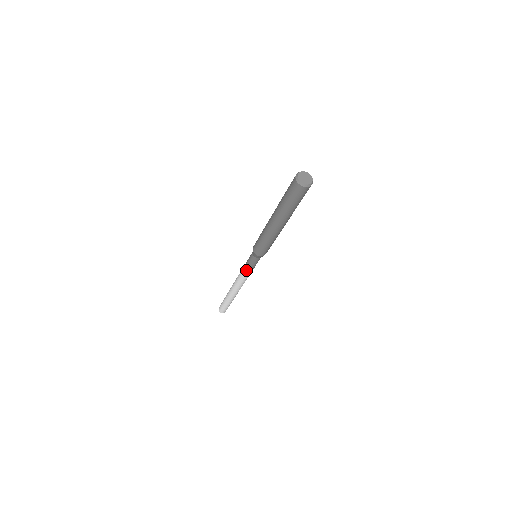
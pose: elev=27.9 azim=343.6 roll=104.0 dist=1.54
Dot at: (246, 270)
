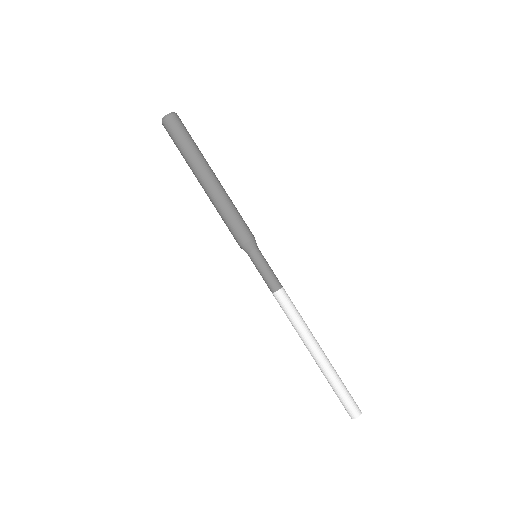
Dot at: (269, 286)
